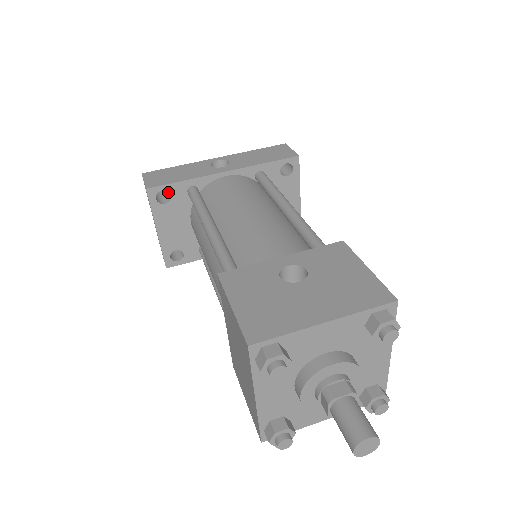
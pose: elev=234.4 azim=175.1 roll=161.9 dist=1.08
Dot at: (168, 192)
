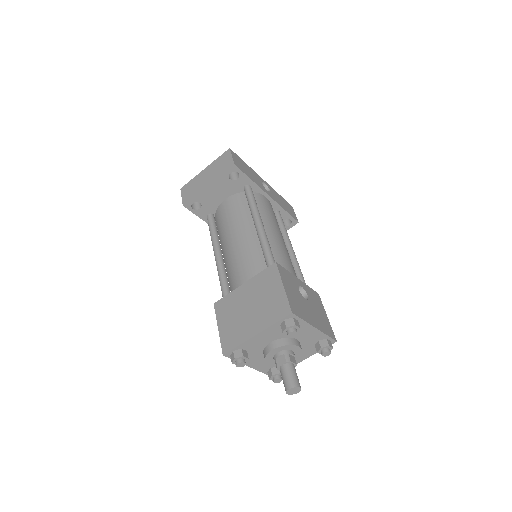
Dot at: (234, 173)
